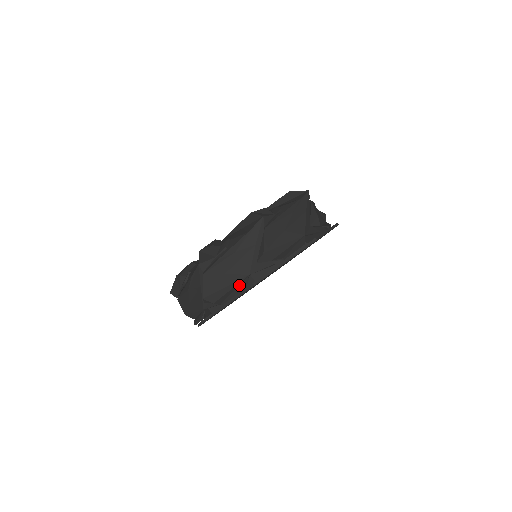
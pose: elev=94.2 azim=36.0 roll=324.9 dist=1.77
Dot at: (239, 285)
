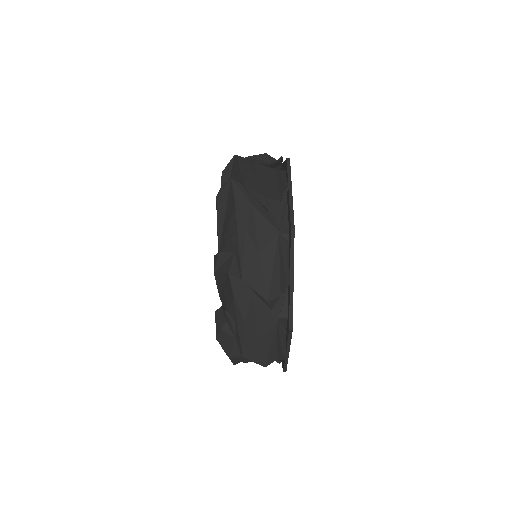
Dot at: (279, 336)
